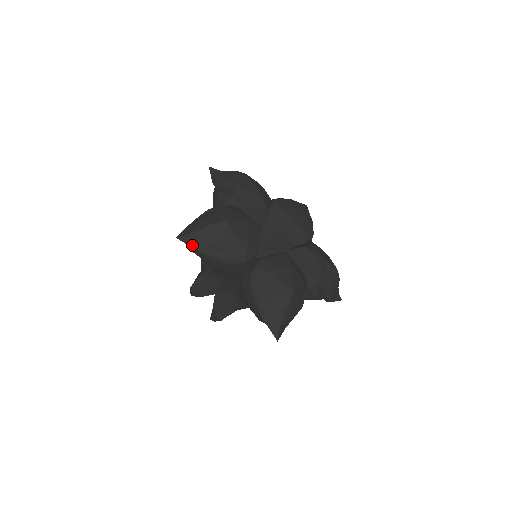
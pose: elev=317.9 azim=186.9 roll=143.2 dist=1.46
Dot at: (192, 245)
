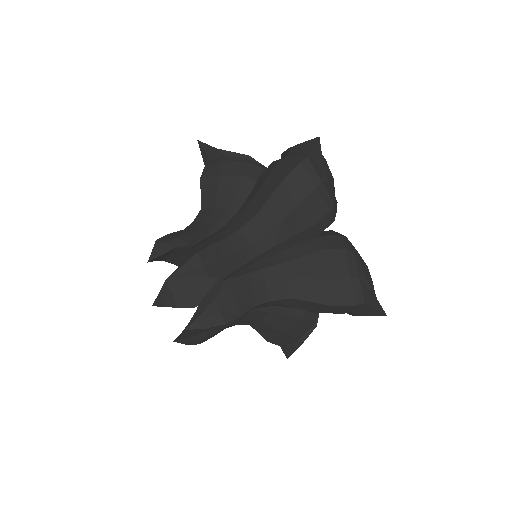
Dot at: (322, 160)
